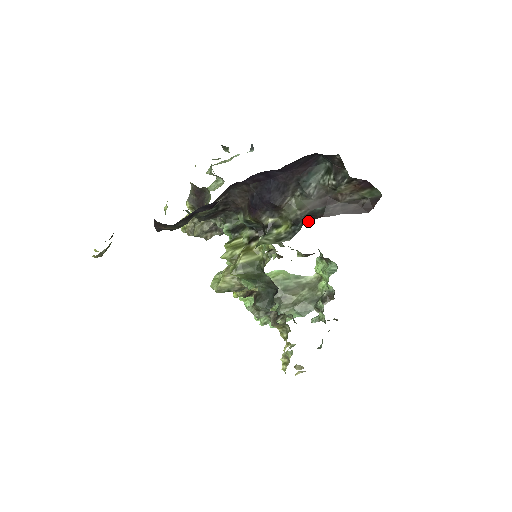
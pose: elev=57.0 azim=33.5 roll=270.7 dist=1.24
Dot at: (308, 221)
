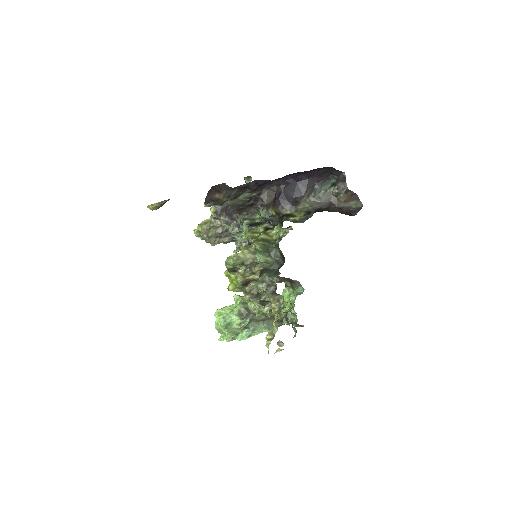
Dot at: (318, 211)
